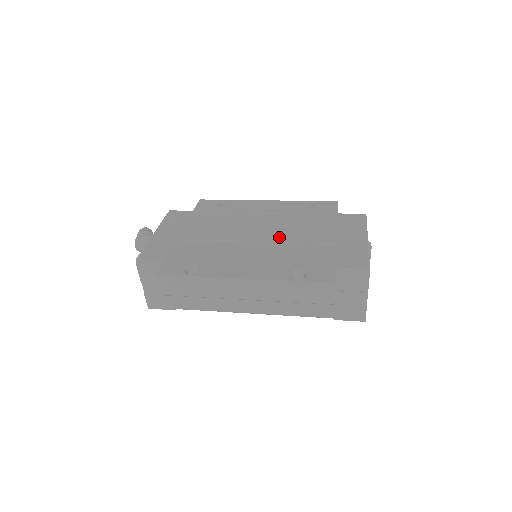
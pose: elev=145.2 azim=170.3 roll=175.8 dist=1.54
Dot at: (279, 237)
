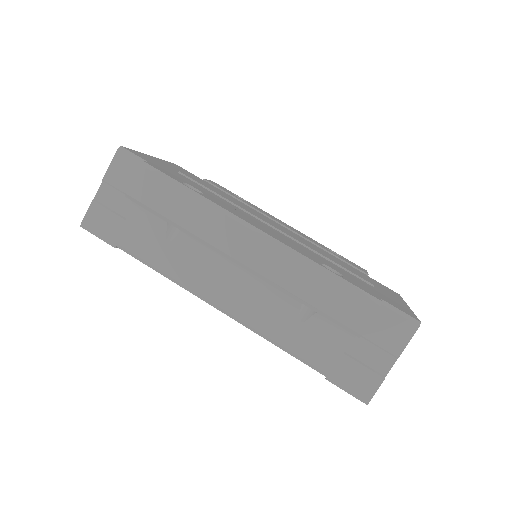
Dot at: (304, 242)
